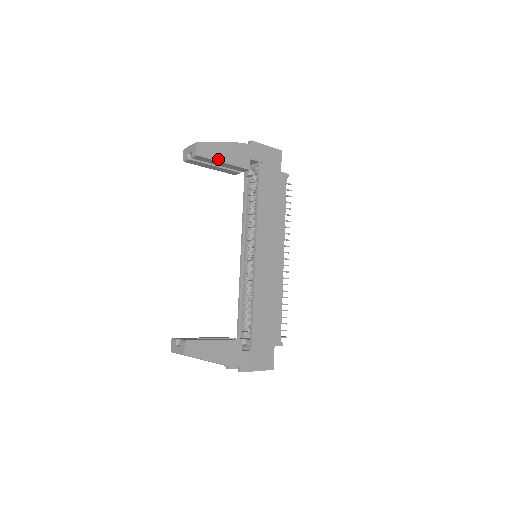
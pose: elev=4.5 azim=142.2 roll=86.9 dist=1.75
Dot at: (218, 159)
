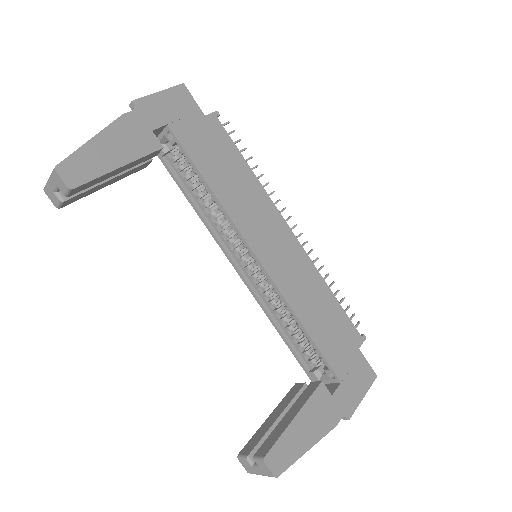
Dot at: (107, 169)
